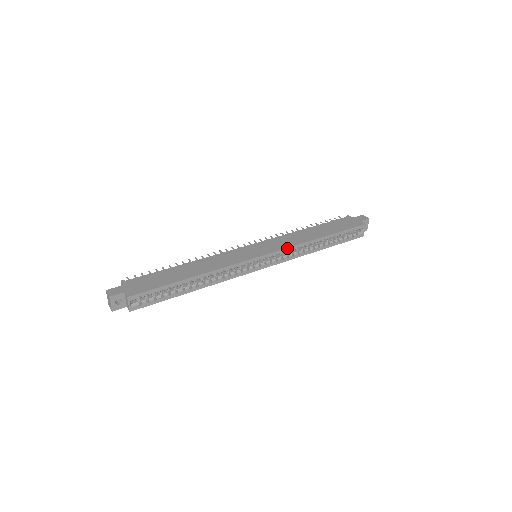
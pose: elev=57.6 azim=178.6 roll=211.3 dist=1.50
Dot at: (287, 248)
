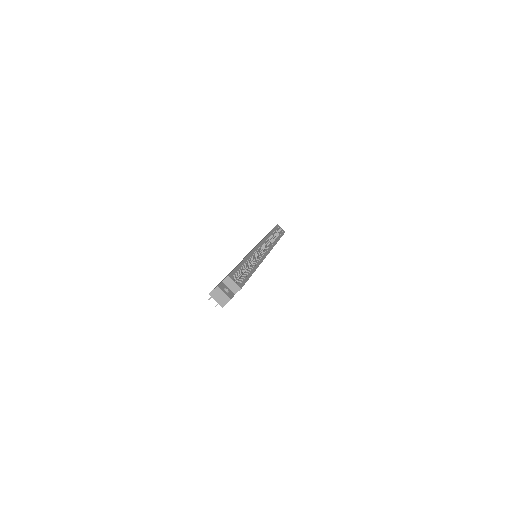
Dot at: (264, 239)
